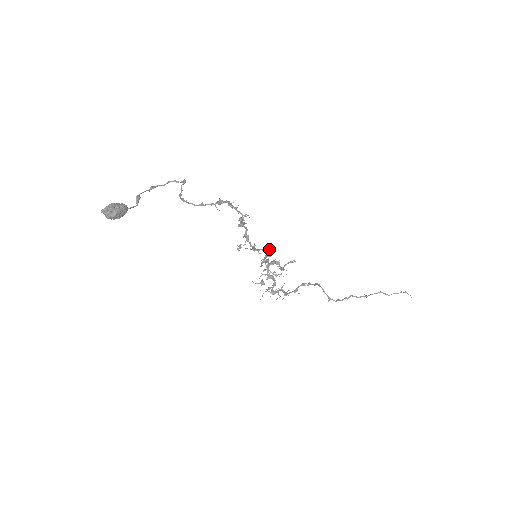
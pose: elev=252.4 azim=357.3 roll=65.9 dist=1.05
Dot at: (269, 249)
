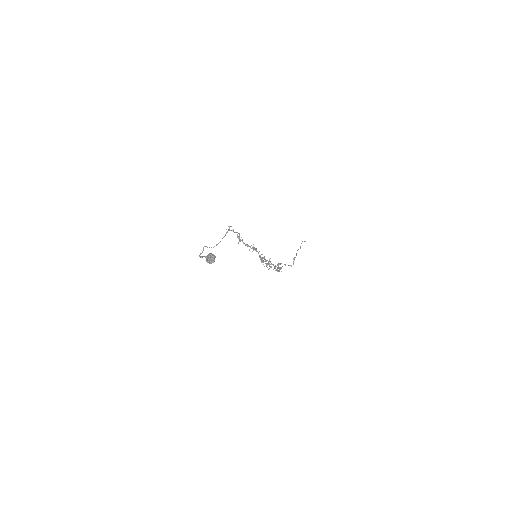
Dot at: occluded
